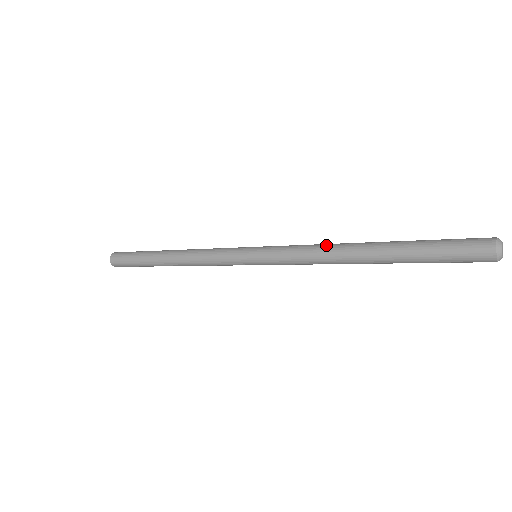
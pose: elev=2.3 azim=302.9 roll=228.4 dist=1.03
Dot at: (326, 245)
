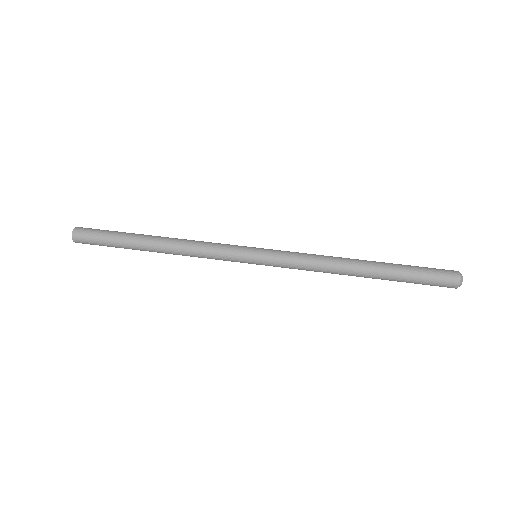
Dot at: (329, 257)
